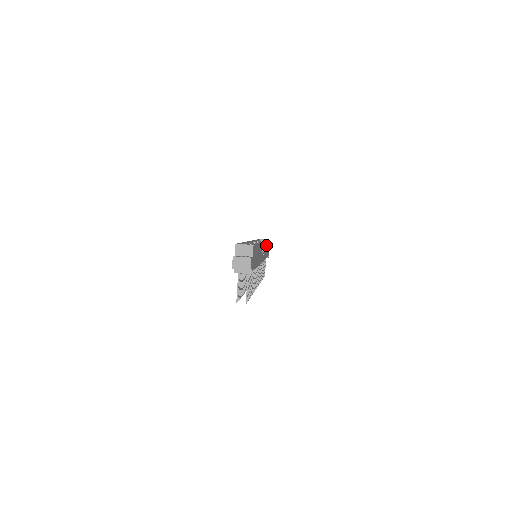
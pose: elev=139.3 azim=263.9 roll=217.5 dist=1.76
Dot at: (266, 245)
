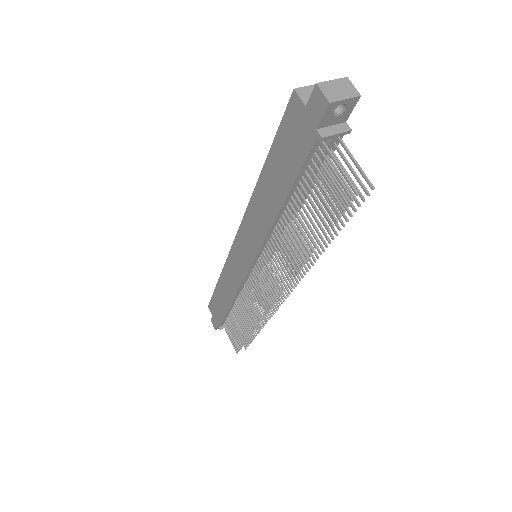
Dot at: occluded
